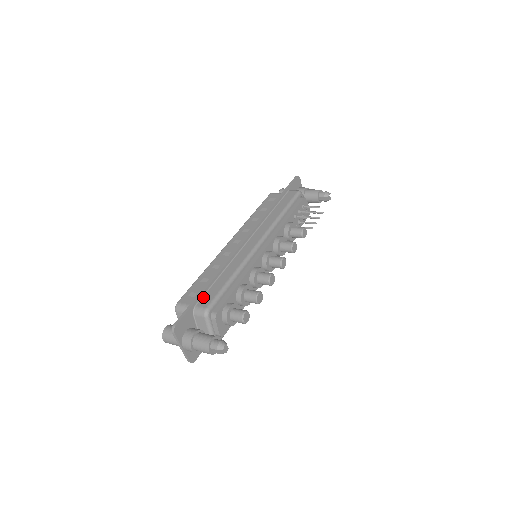
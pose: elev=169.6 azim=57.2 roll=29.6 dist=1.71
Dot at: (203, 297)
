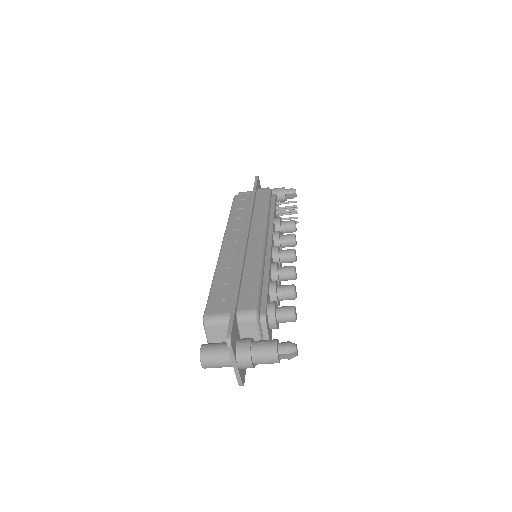
Dot at: (240, 300)
